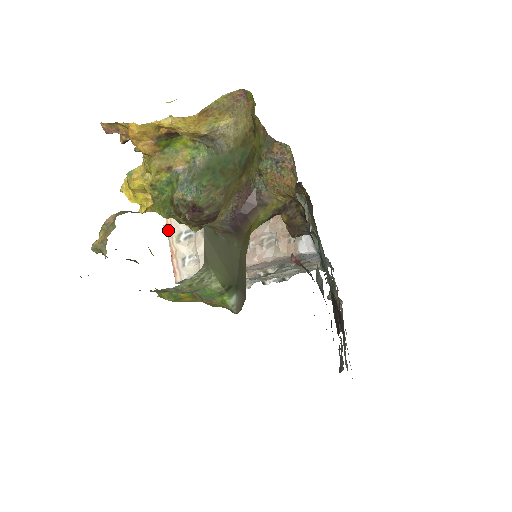
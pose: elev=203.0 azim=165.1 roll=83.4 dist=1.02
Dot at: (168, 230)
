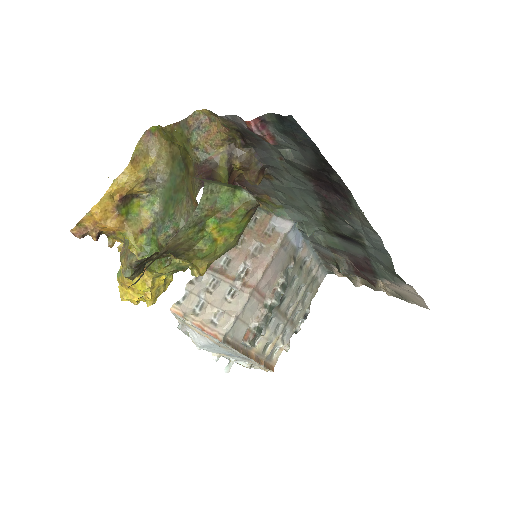
Dot at: (183, 316)
